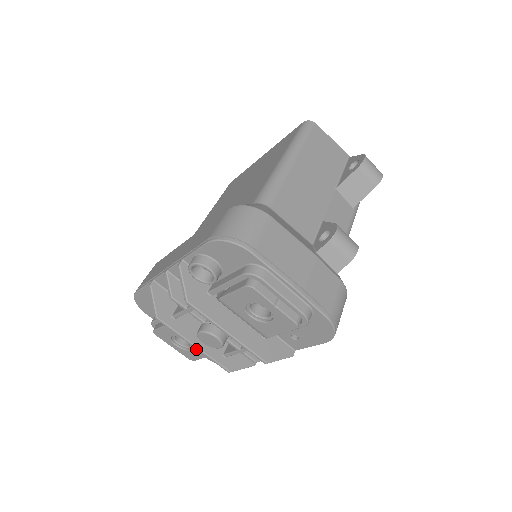
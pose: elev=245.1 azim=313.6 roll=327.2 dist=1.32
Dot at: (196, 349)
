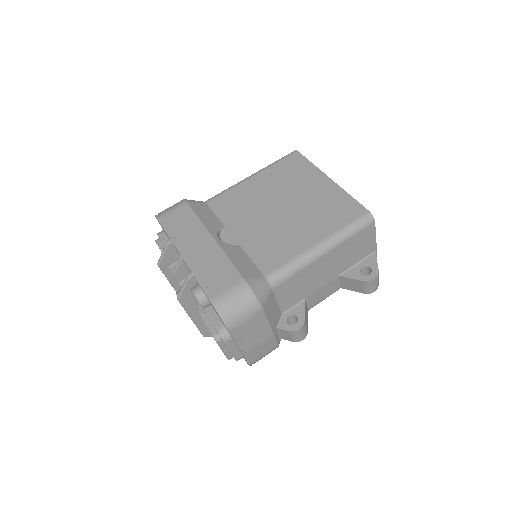
Dot at: occluded
